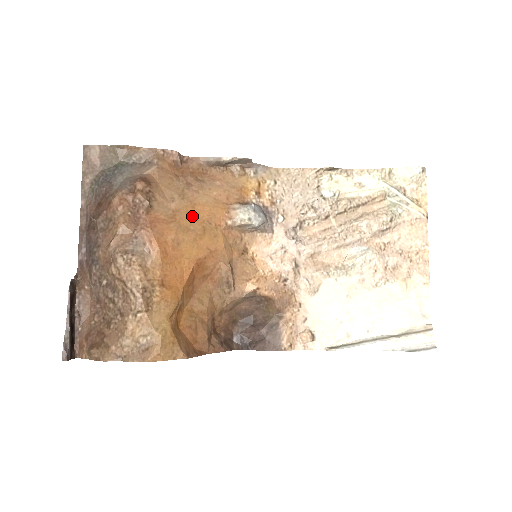
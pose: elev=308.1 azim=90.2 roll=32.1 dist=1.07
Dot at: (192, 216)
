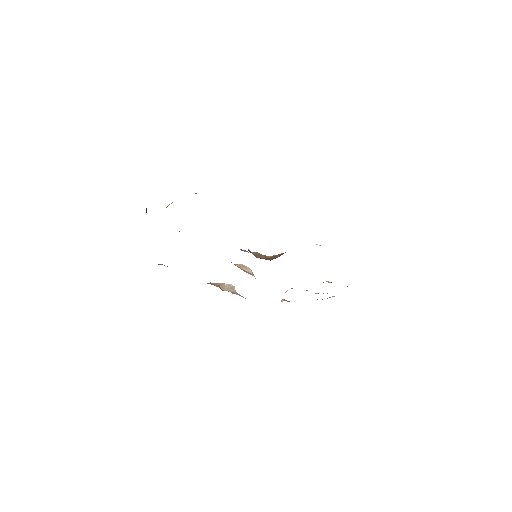
Dot at: occluded
